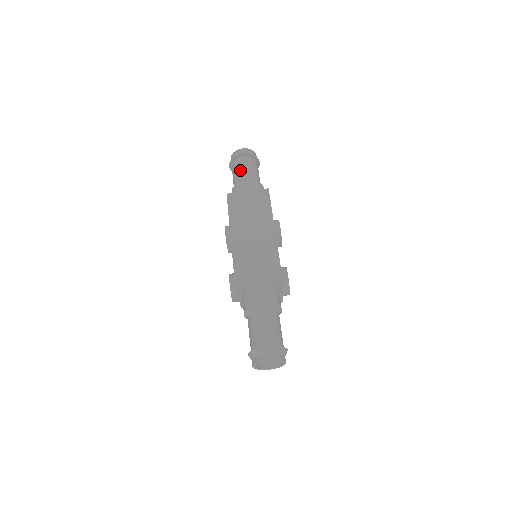
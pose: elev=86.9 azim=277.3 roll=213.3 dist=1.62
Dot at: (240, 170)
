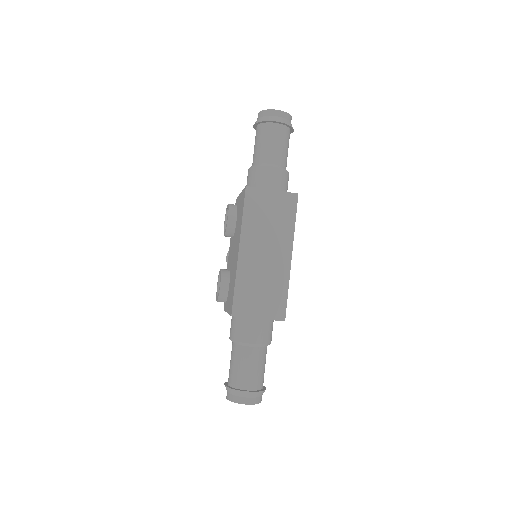
Dot at: (268, 145)
